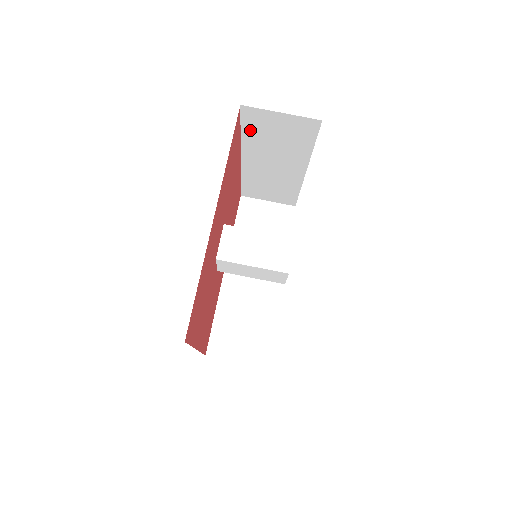
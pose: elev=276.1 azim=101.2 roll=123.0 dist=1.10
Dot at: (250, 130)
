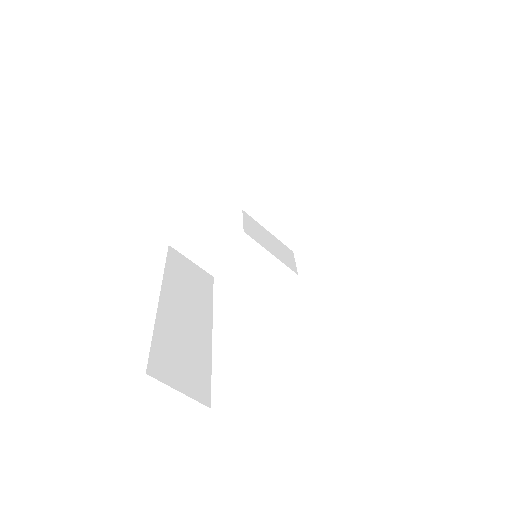
Dot at: occluded
